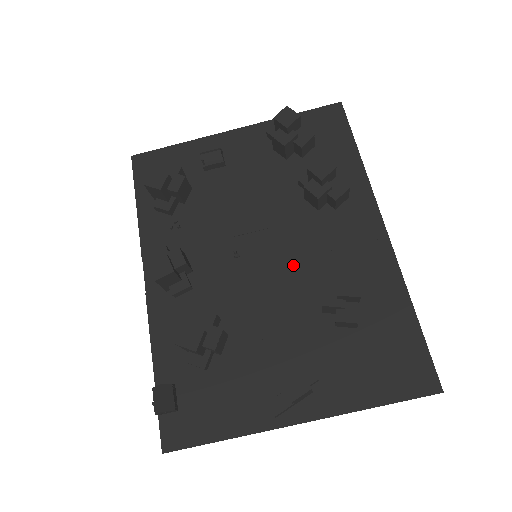
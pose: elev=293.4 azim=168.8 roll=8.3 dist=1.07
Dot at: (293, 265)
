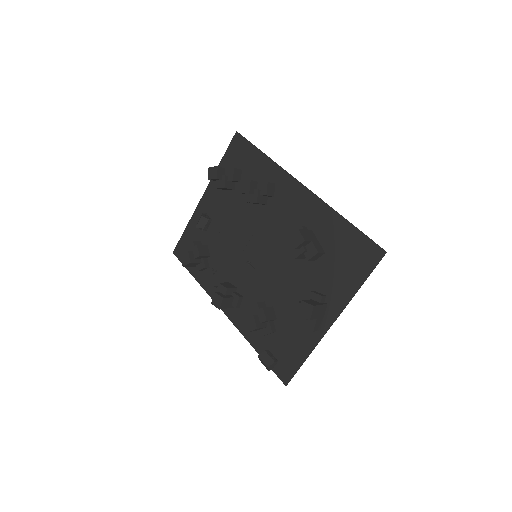
Dot at: (276, 245)
